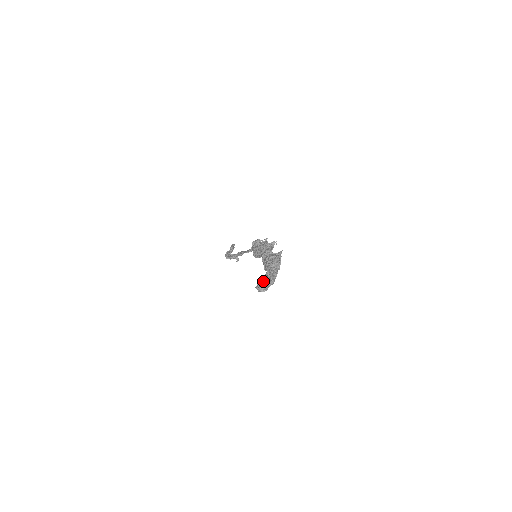
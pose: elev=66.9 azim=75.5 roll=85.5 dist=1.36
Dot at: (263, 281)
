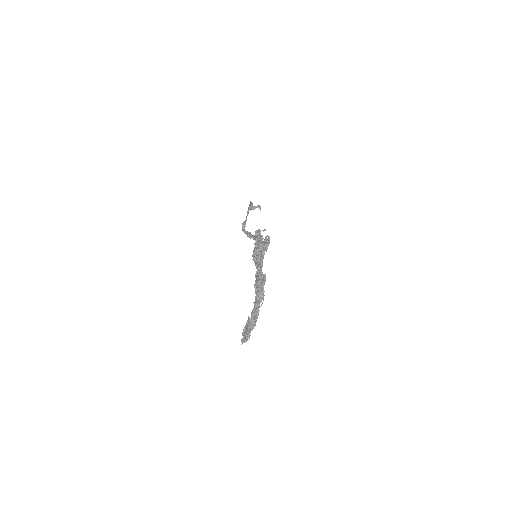
Dot at: (245, 332)
